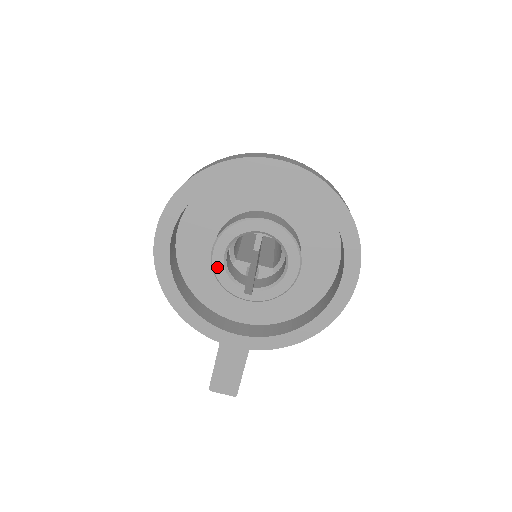
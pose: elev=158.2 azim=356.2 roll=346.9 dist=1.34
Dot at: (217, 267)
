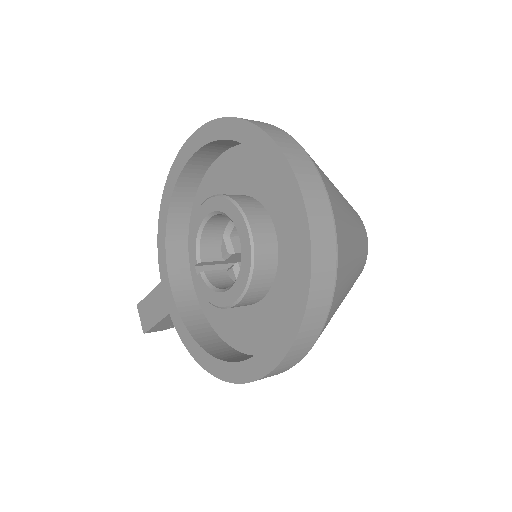
Dot at: (196, 221)
